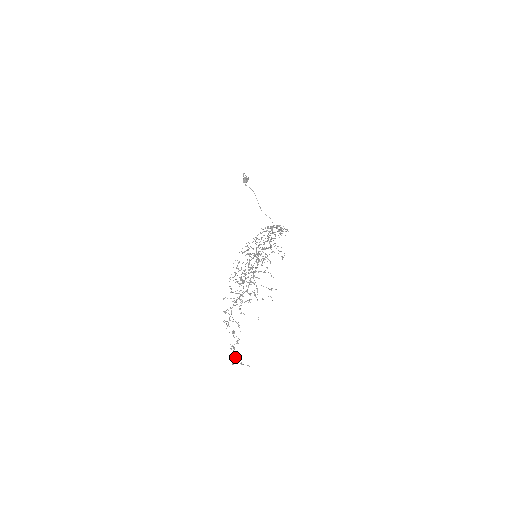
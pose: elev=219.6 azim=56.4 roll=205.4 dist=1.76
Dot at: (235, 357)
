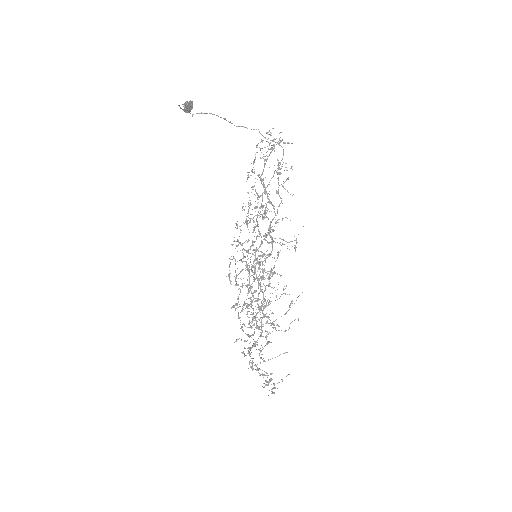
Dot at: (273, 388)
